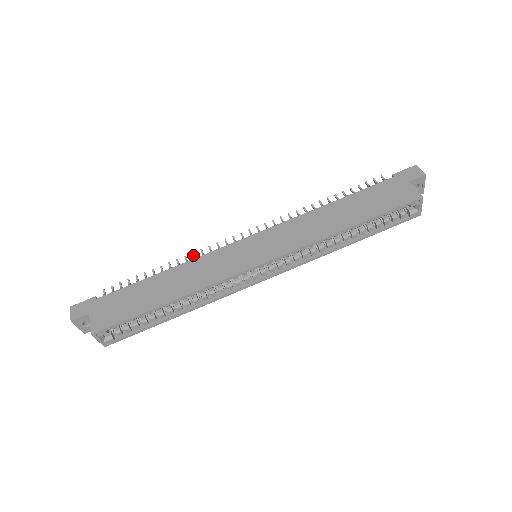
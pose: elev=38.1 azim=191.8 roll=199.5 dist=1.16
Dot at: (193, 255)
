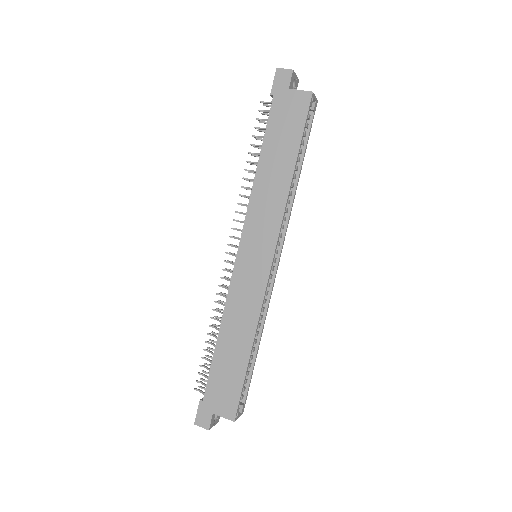
Dot at: occluded
